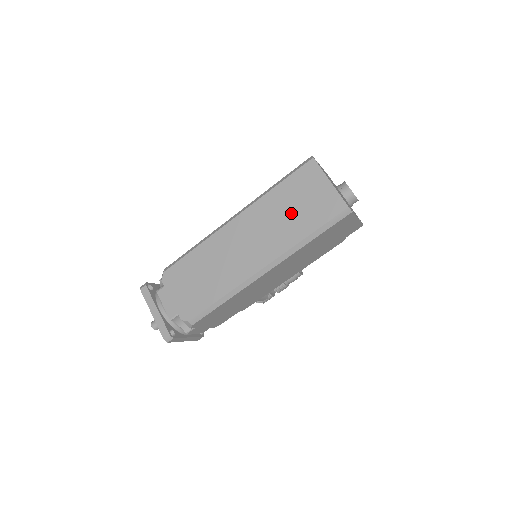
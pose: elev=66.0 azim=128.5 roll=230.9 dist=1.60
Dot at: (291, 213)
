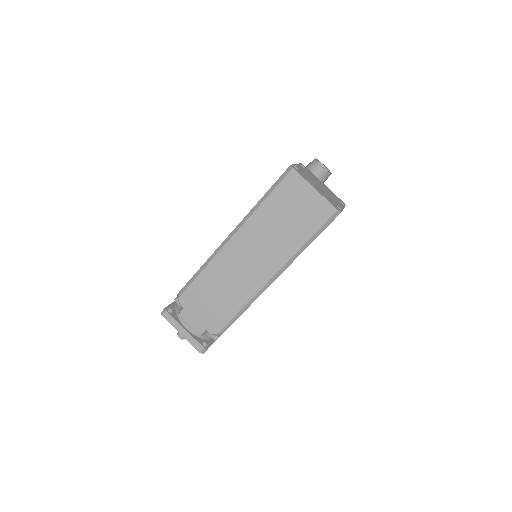
Dot at: (285, 224)
